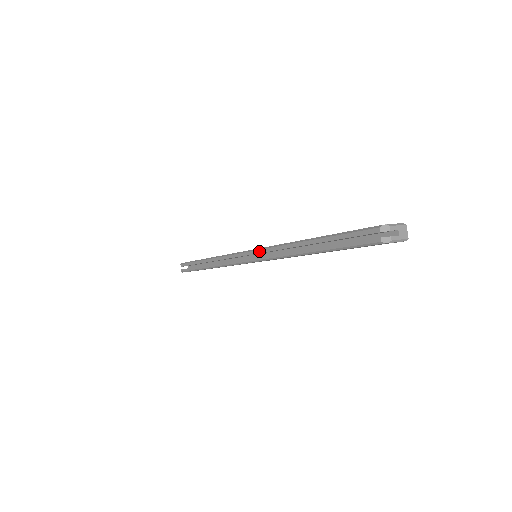
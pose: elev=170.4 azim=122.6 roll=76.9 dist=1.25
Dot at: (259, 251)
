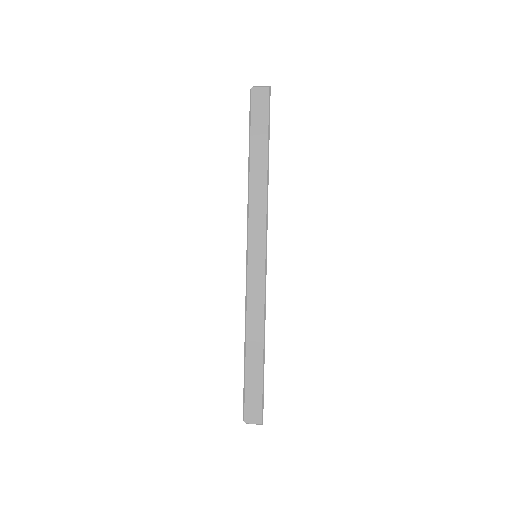
Dot at: (246, 278)
